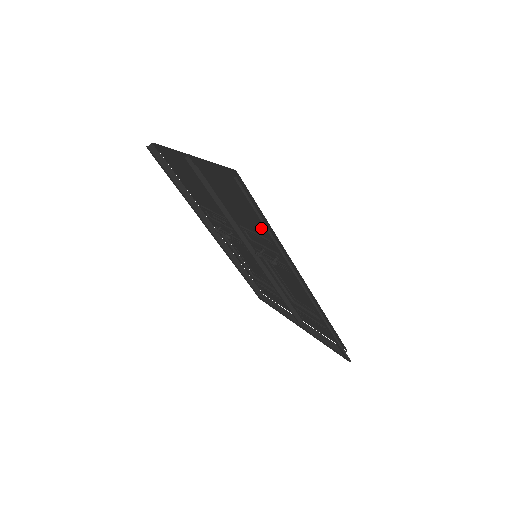
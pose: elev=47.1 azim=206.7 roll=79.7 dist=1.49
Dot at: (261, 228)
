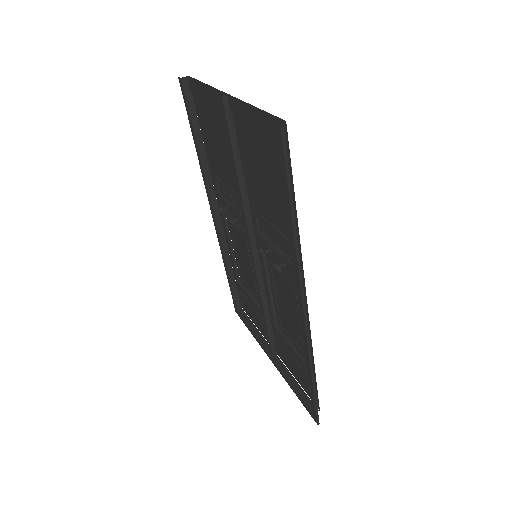
Dot at: (282, 216)
